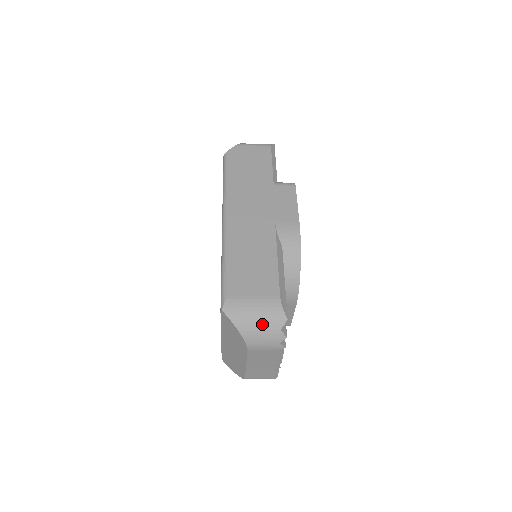
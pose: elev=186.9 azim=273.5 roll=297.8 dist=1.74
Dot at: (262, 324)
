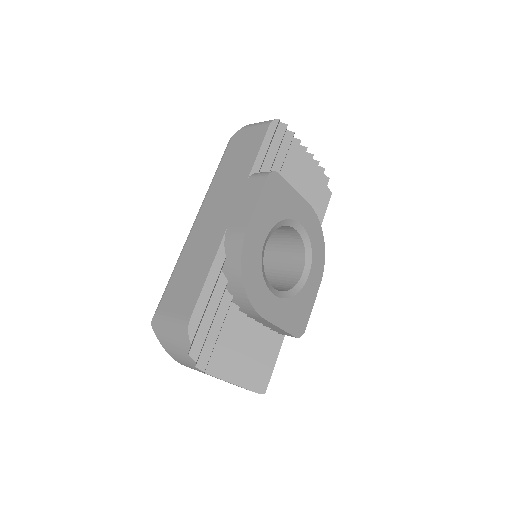
Dot at: (175, 344)
